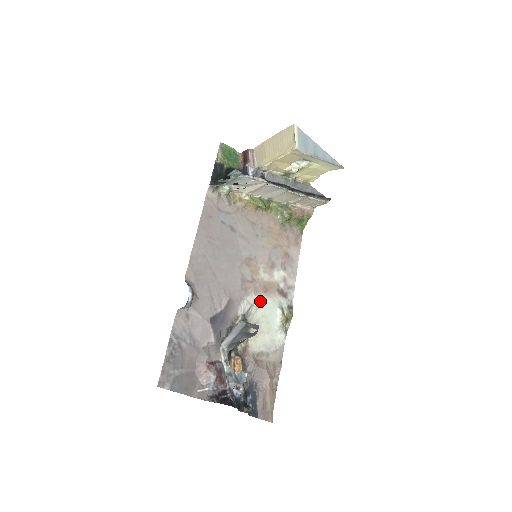
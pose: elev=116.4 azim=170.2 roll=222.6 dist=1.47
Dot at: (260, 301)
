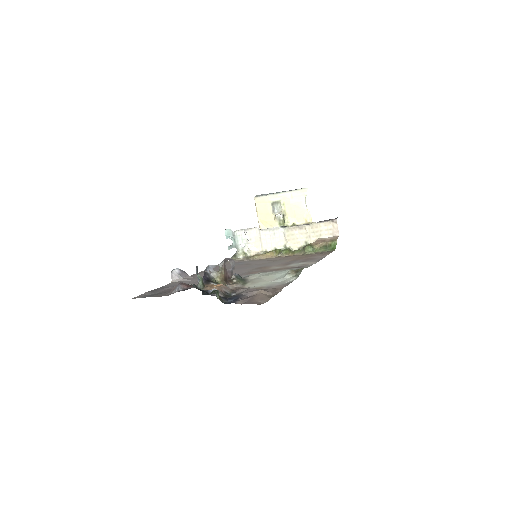
Dot at: (265, 273)
